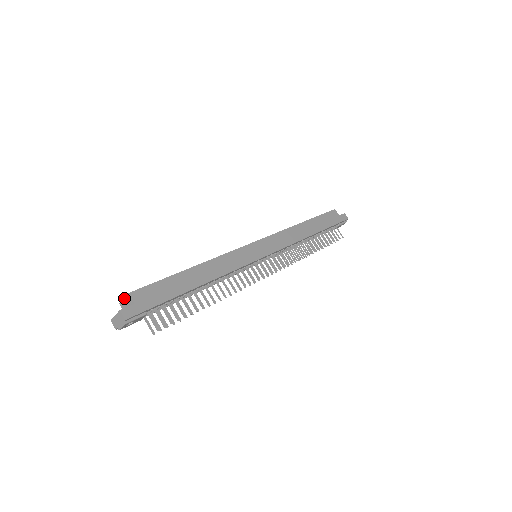
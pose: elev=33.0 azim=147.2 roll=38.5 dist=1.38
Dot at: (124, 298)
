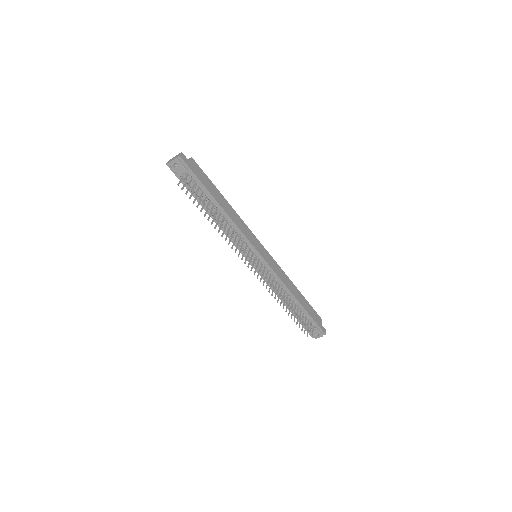
Dot at: occluded
